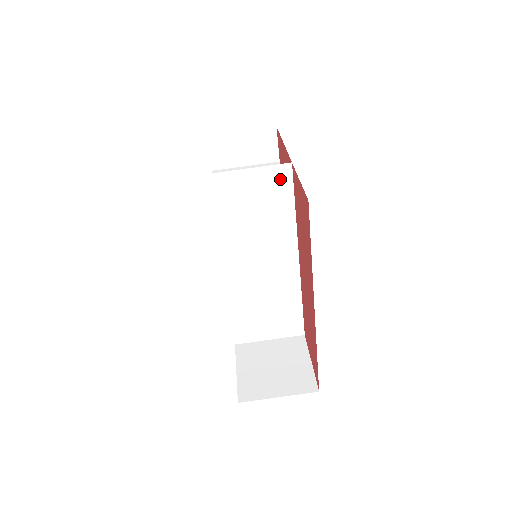
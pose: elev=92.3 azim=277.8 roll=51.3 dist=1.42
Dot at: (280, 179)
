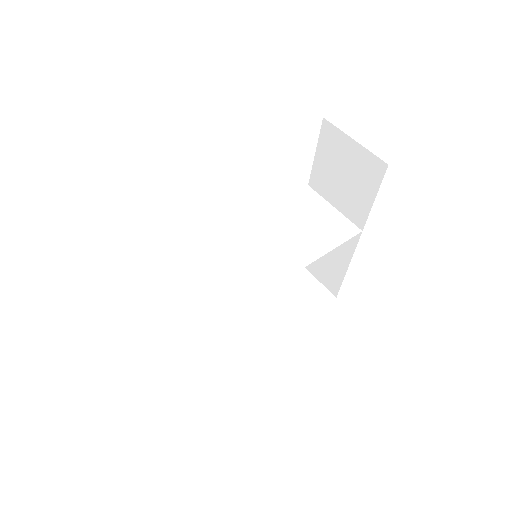
Dot at: (344, 230)
